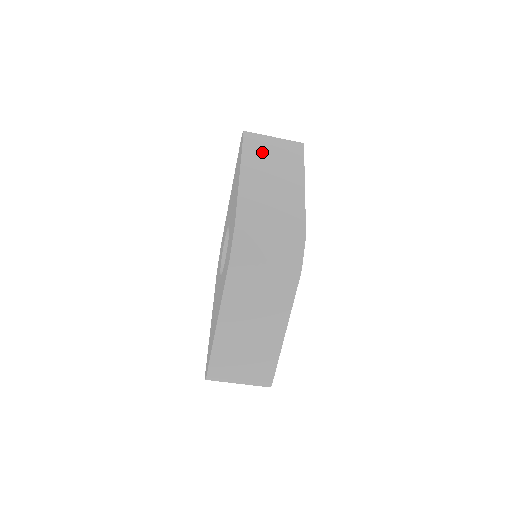
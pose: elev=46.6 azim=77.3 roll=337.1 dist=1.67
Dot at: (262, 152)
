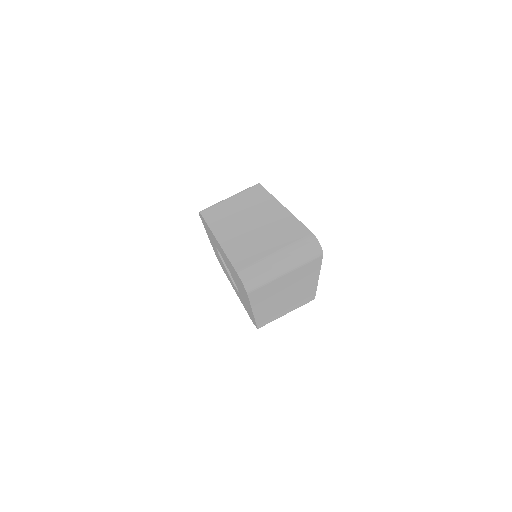
Dot at: occluded
